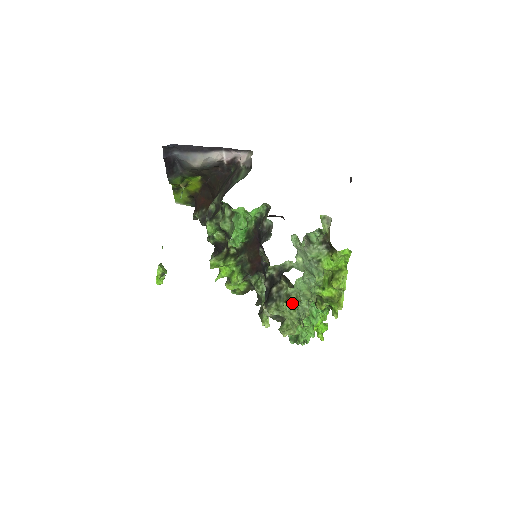
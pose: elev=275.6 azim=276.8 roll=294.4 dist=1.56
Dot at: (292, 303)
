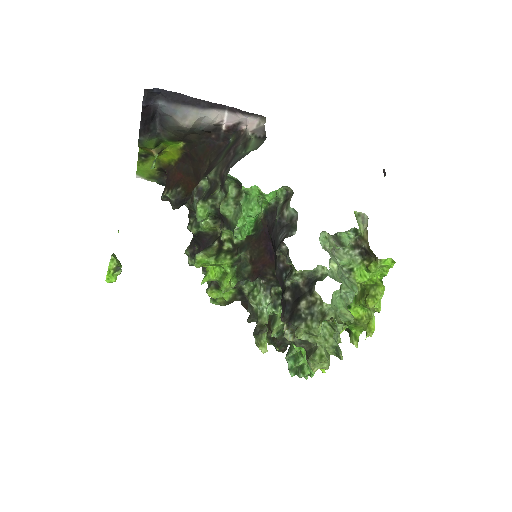
Dot at: (328, 325)
